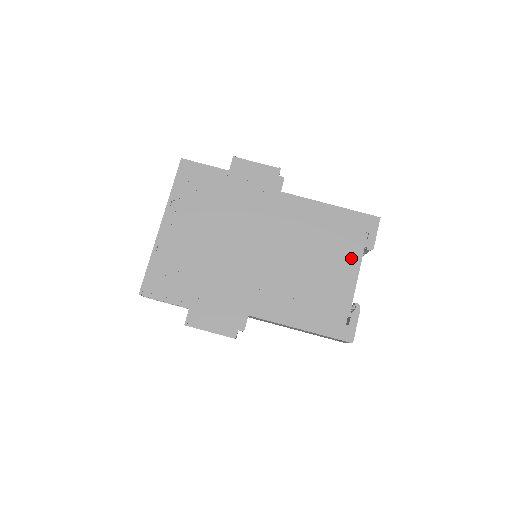
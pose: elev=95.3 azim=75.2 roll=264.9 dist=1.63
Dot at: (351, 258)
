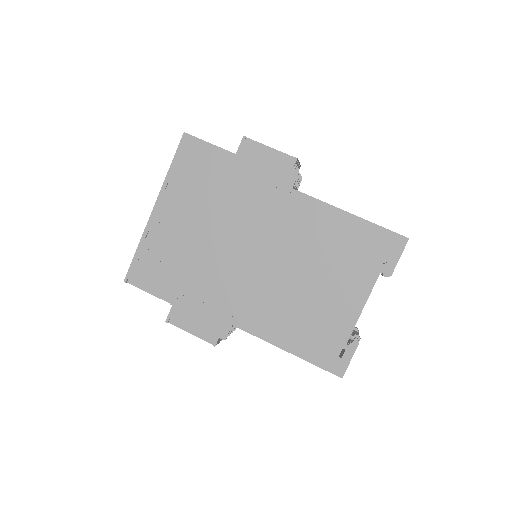
Dot at: (361, 282)
